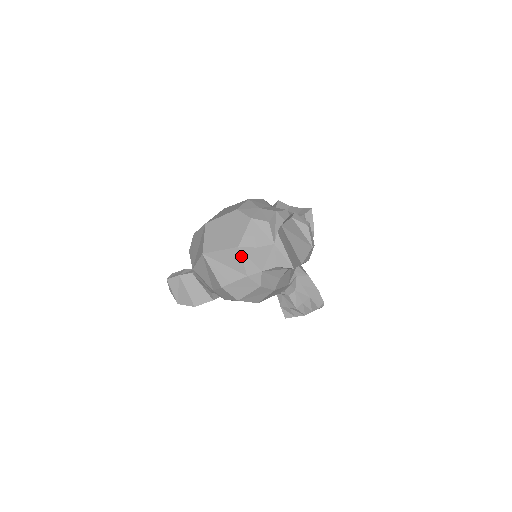
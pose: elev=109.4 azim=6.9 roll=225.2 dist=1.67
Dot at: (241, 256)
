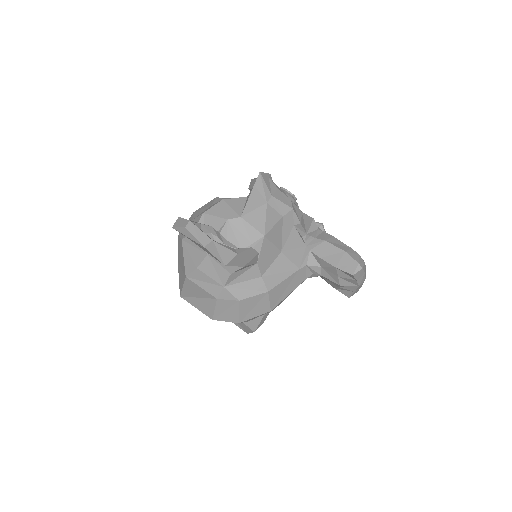
Dot at: (195, 284)
